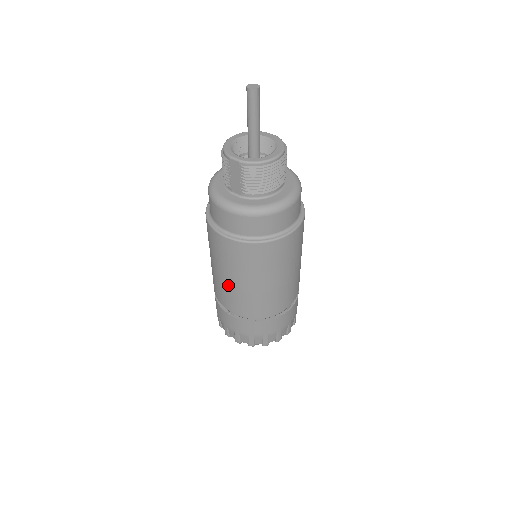
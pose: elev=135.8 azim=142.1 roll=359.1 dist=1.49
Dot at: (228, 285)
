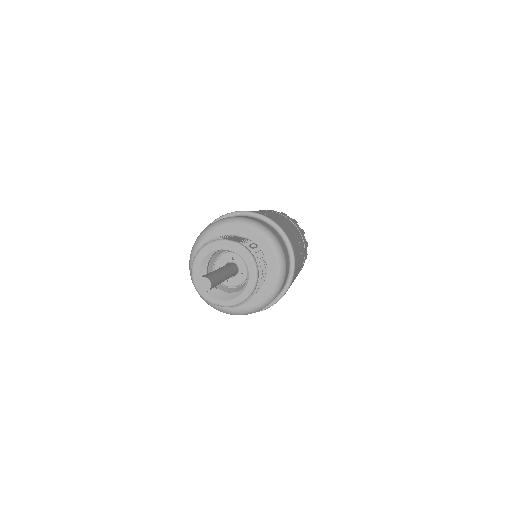
Dot at: occluded
